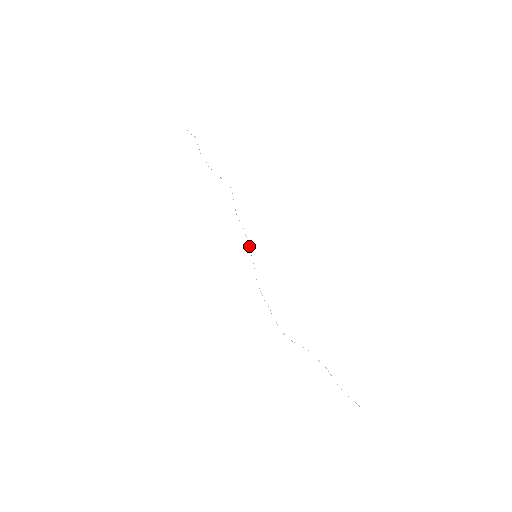
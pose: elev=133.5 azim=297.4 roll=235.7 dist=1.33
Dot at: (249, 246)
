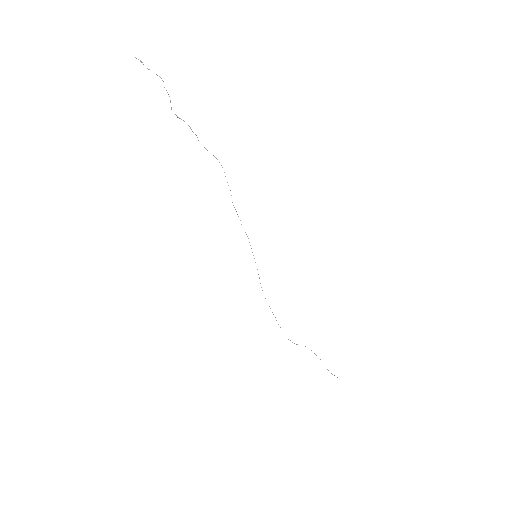
Dot at: occluded
